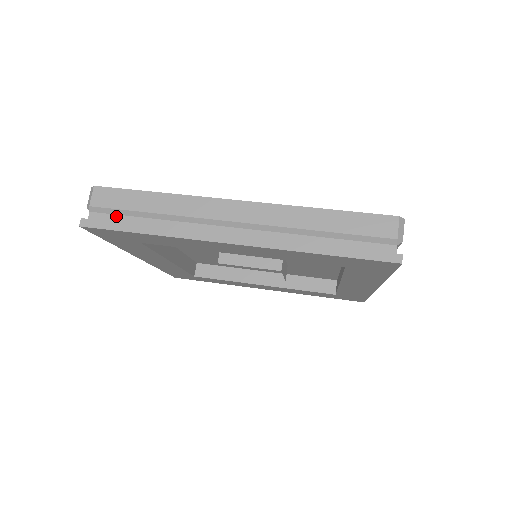
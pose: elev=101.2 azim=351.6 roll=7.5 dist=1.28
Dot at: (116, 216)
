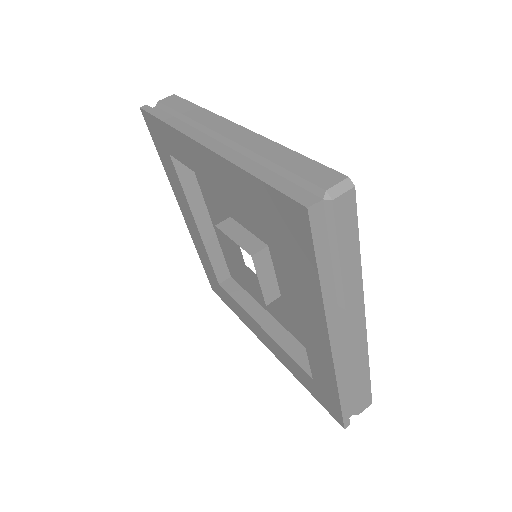
Dot at: (165, 112)
